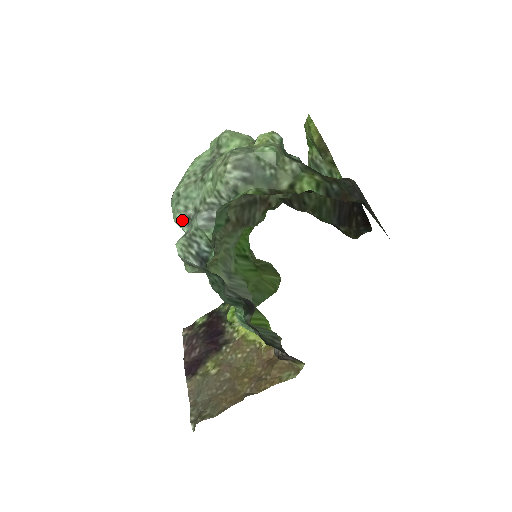
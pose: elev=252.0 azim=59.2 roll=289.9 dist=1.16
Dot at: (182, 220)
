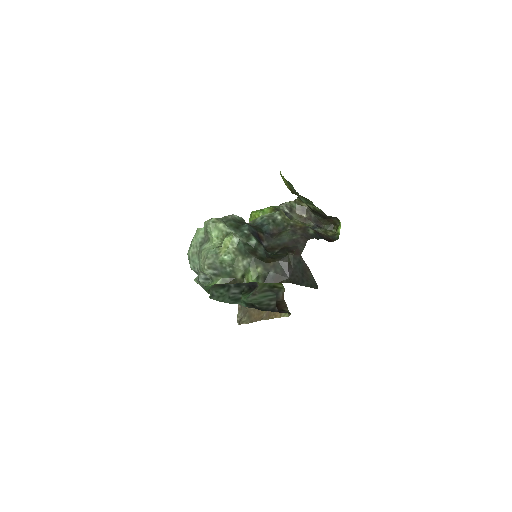
Dot at: (194, 271)
